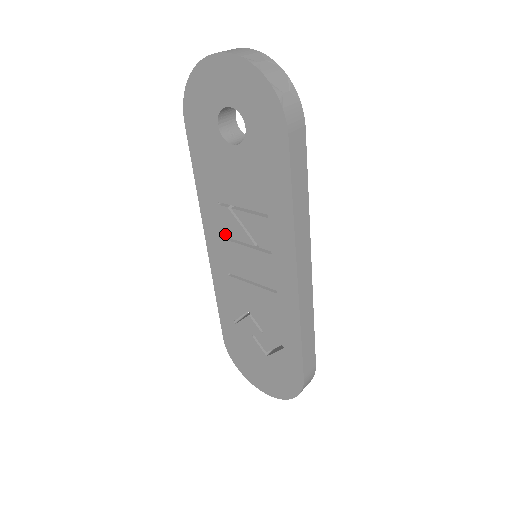
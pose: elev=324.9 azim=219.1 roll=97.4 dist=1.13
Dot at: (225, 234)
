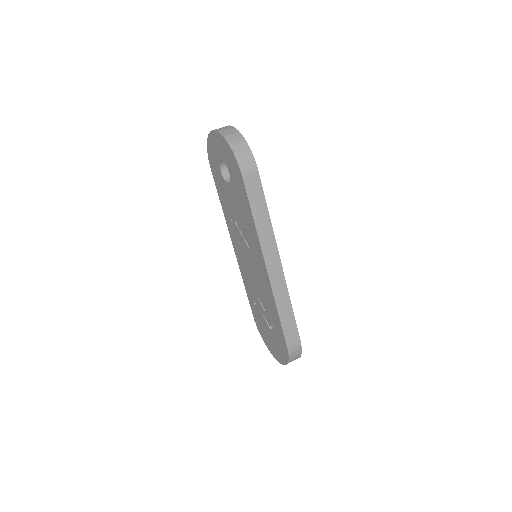
Dot at: (238, 240)
